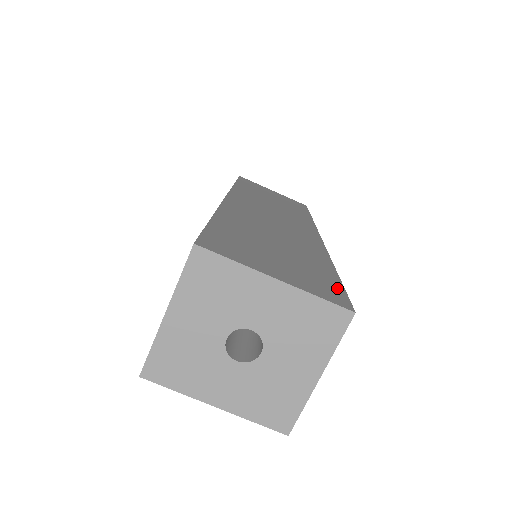
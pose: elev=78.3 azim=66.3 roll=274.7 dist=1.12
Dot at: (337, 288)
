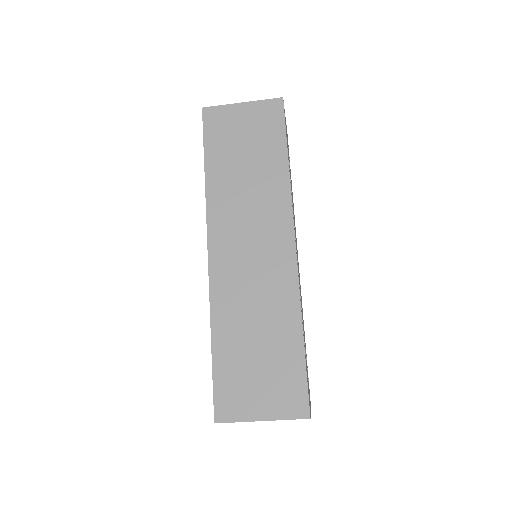
Dot at: (301, 386)
